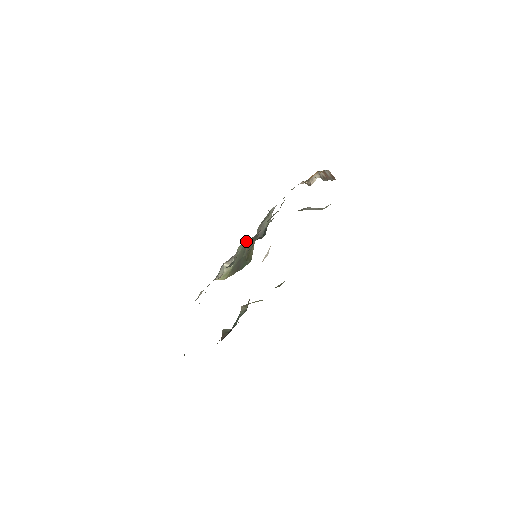
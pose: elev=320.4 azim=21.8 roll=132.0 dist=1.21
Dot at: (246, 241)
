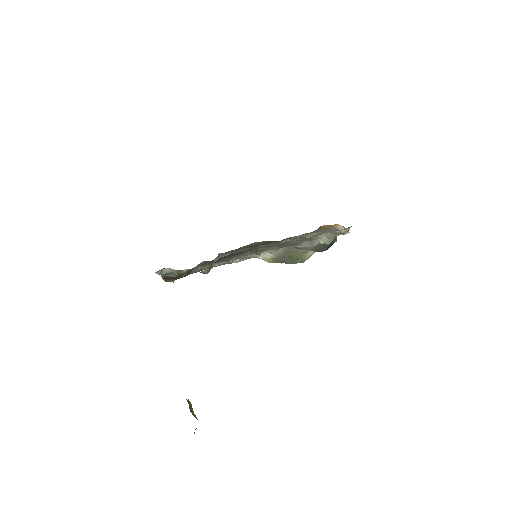
Dot at: occluded
